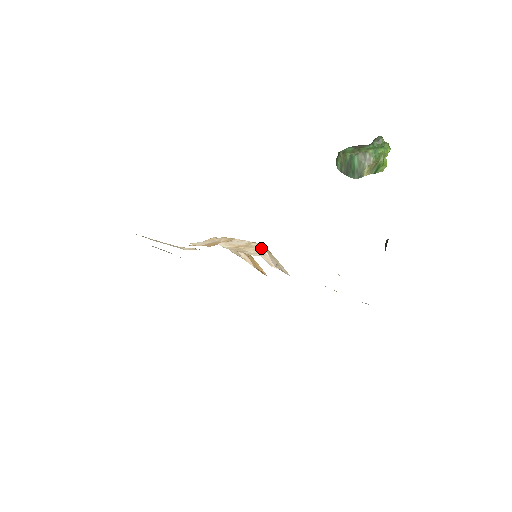
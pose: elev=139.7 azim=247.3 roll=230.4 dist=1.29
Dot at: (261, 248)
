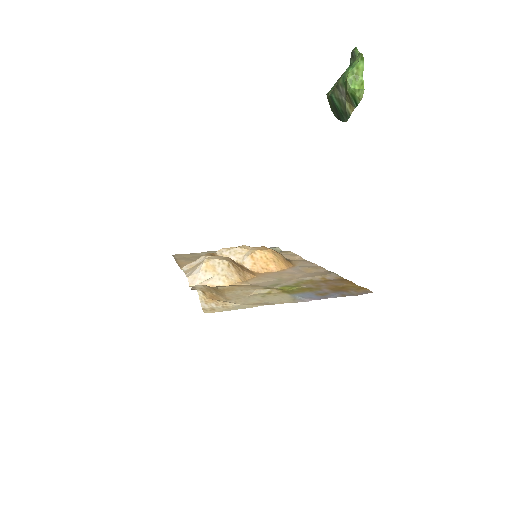
Dot at: (200, 266)
